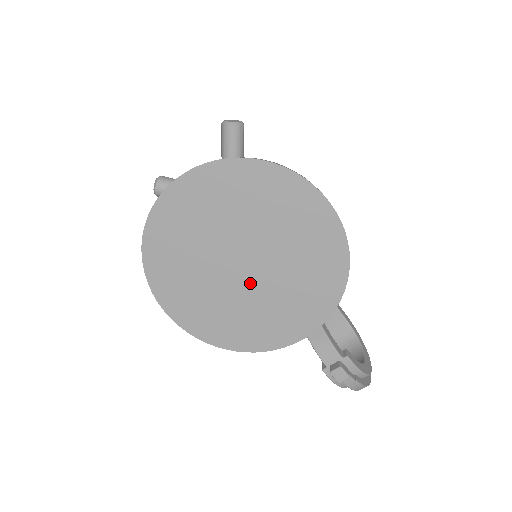
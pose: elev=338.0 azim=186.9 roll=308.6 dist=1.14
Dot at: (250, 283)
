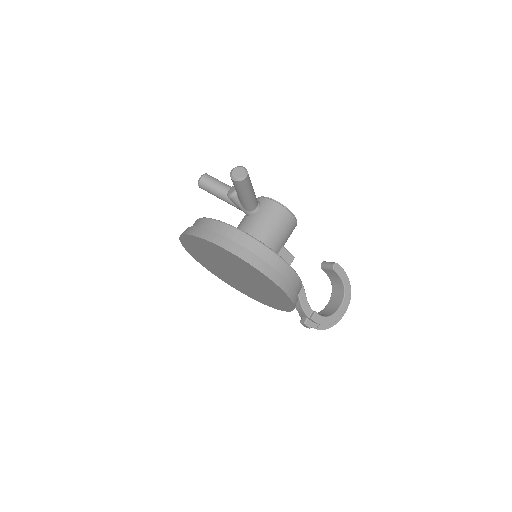
Dot at: (242, 282)
